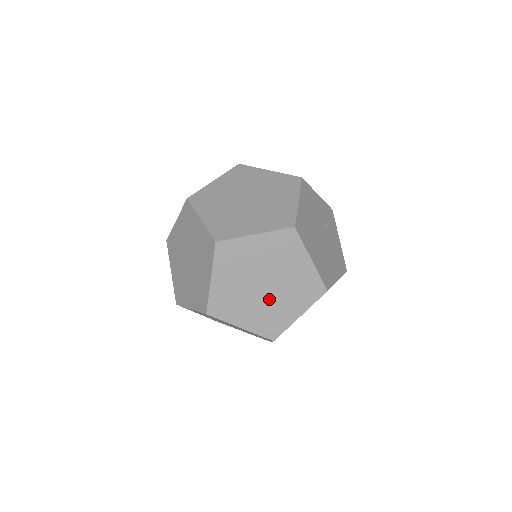
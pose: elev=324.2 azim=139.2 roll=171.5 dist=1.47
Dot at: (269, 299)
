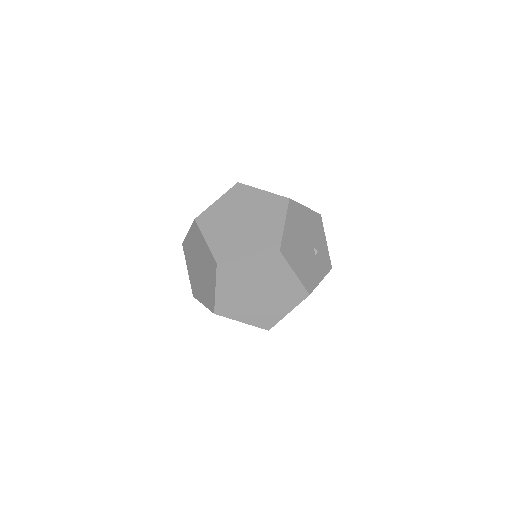
Dot at: (238, 233)
